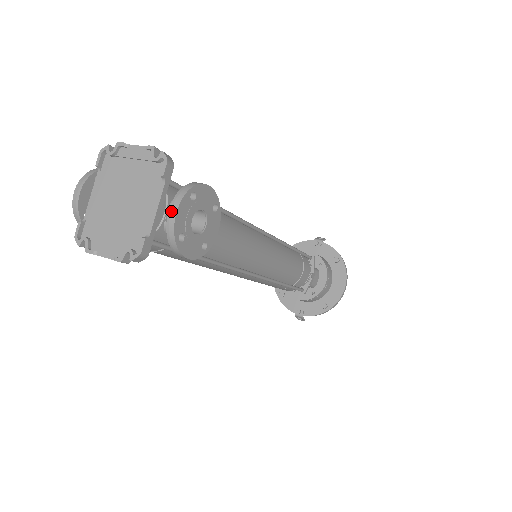
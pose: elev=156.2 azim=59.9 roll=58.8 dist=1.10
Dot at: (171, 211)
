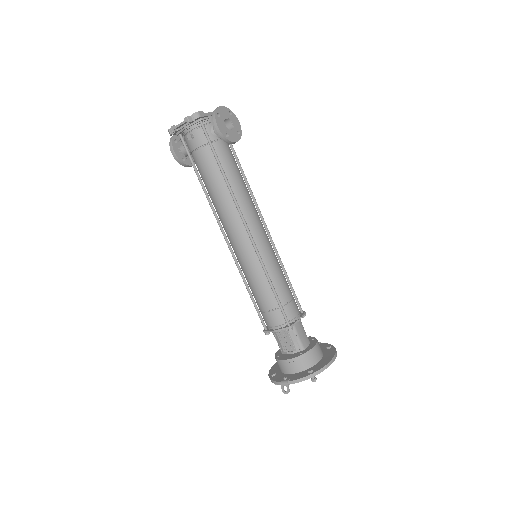
Dot at: (219, 107)
